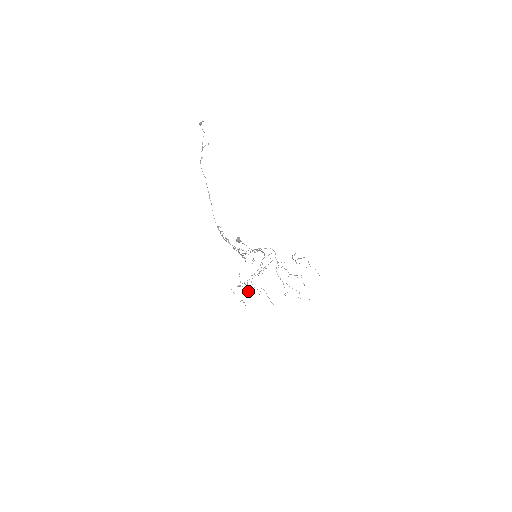
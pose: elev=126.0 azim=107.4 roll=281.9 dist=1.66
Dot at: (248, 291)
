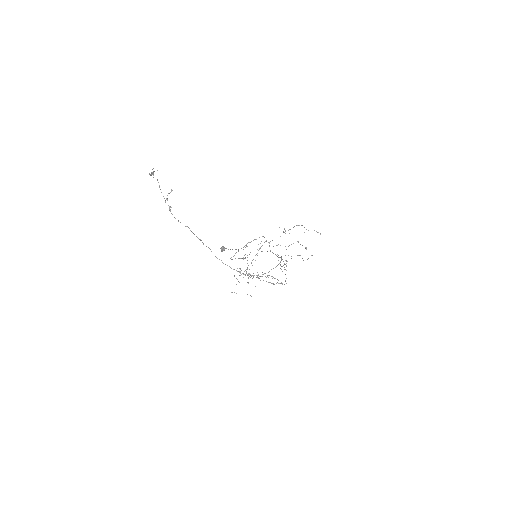
Dot at: (247, 282)
